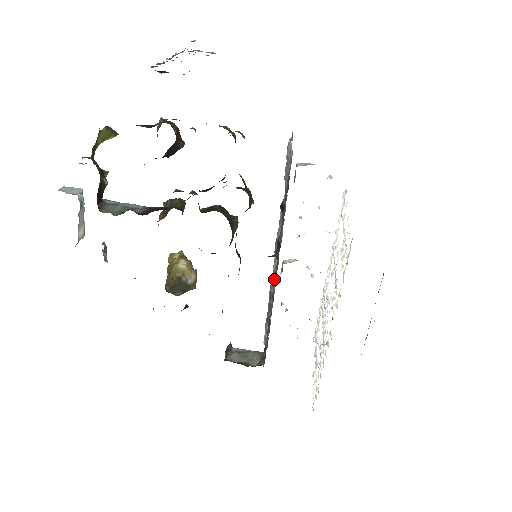
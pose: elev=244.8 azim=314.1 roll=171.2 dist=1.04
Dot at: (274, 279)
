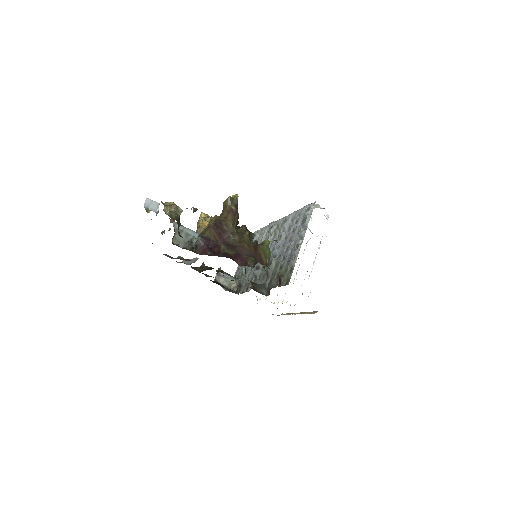
Dot at: (260, 281)
